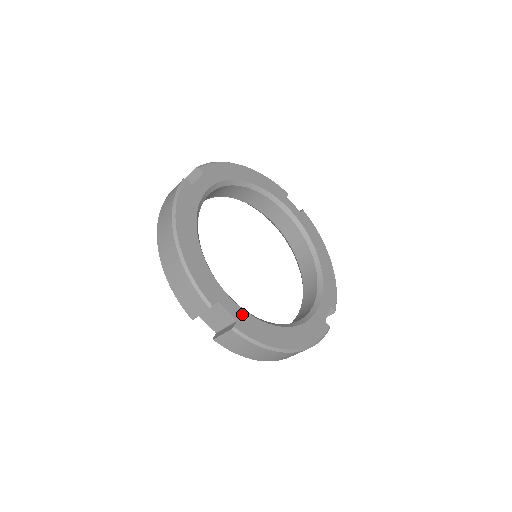
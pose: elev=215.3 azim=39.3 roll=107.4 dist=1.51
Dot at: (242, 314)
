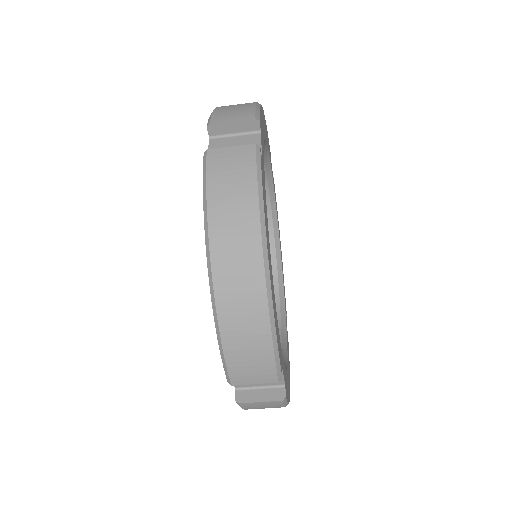
Dot at: (284, 372)
